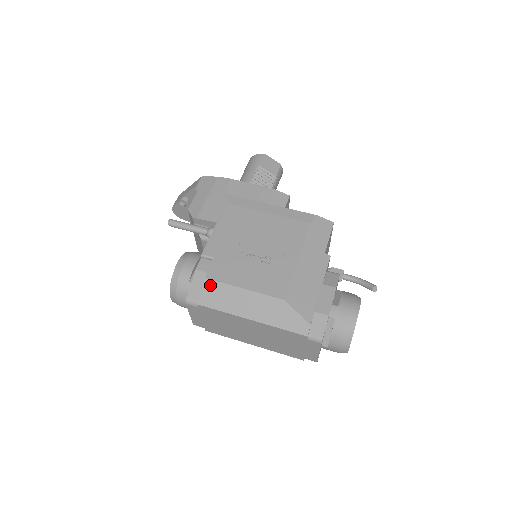
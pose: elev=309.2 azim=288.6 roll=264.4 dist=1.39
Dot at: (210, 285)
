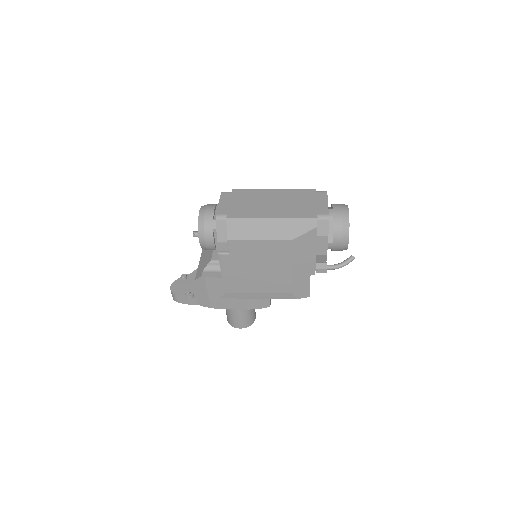
Dot at: occluded
